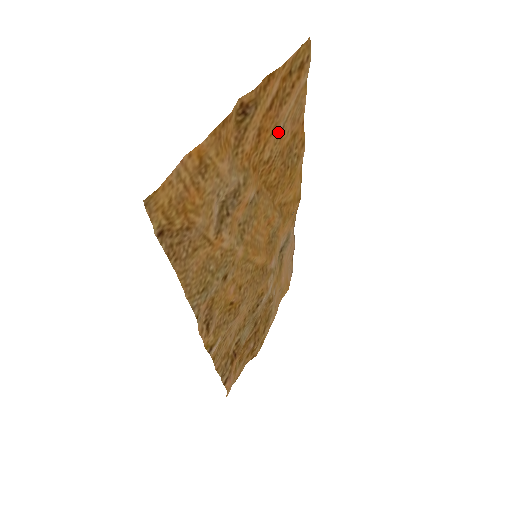
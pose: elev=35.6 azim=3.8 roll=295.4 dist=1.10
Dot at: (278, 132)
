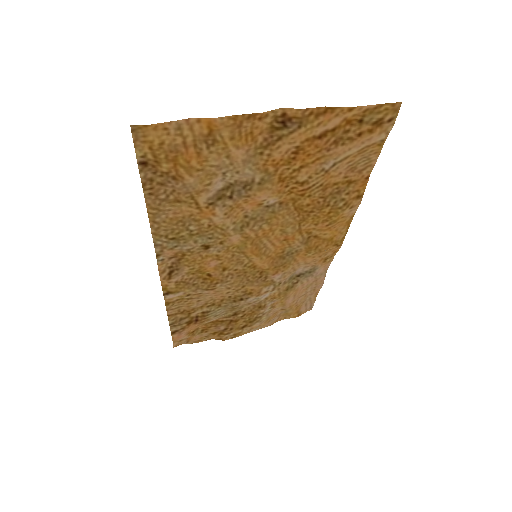
Dot at: (324, 165)
